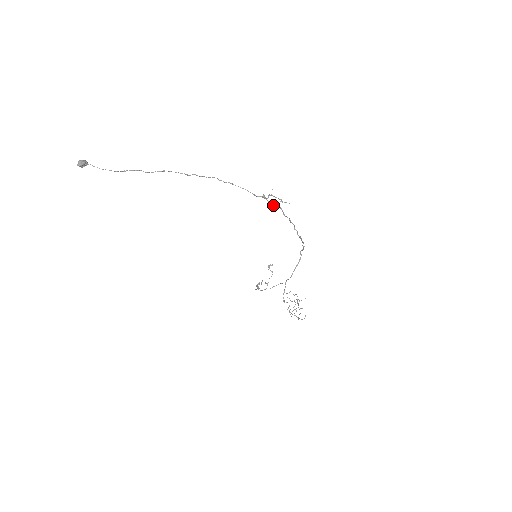
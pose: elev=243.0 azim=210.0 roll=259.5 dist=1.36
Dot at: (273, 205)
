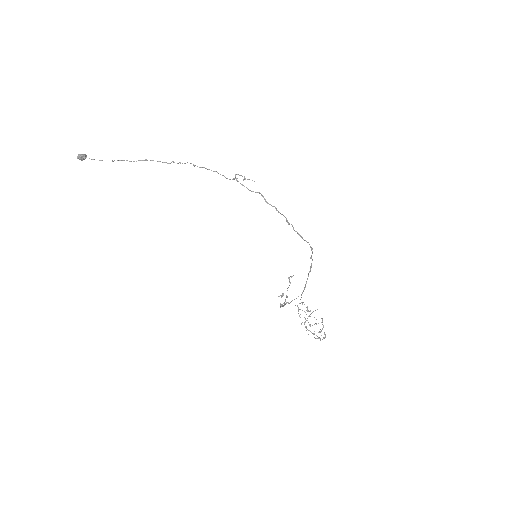
Dot at: (248, 189)
